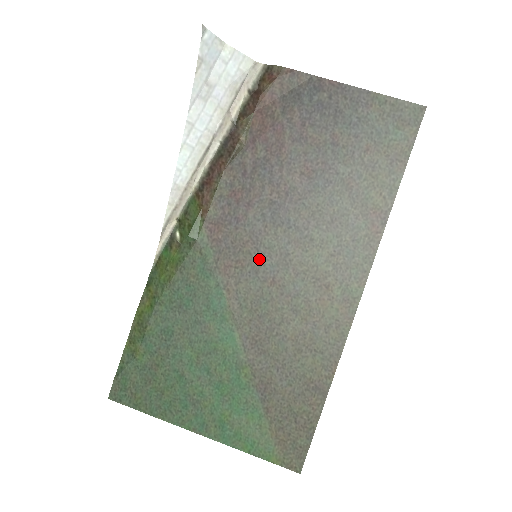
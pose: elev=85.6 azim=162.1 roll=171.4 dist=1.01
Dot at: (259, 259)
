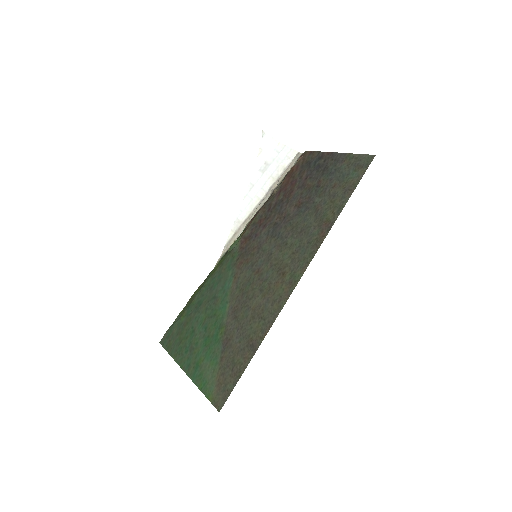
Dot at: (257, 258)
